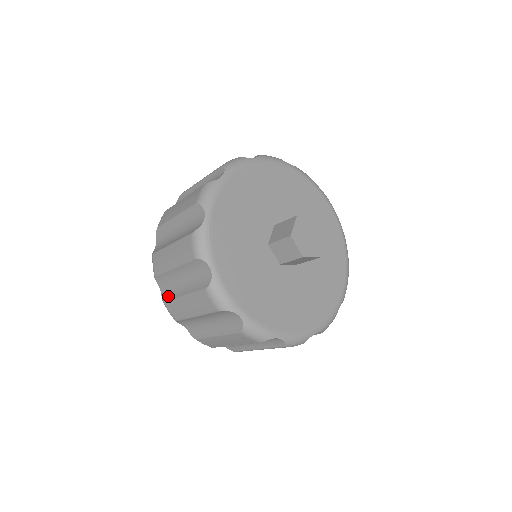
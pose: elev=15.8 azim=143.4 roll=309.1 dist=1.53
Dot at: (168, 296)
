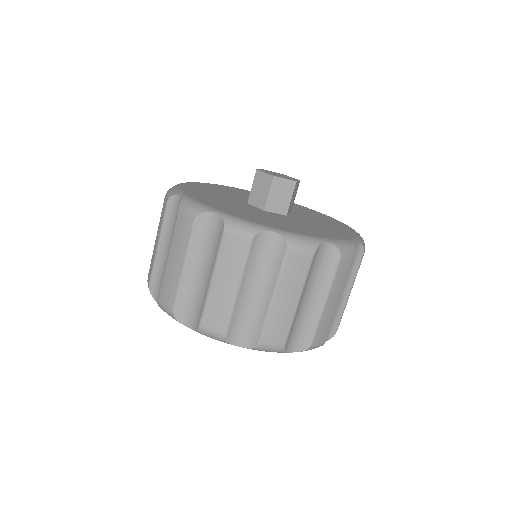
Dot at: occluded
